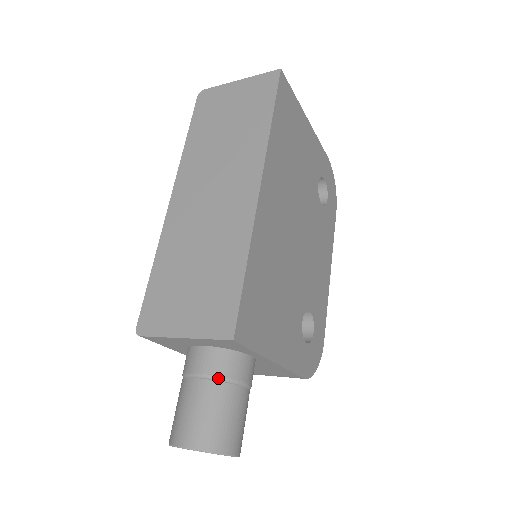
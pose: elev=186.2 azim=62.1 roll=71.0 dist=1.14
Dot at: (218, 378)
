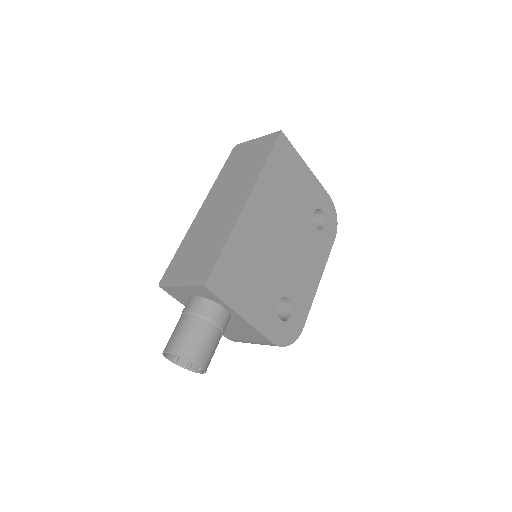
Dot at: (198, 315)
